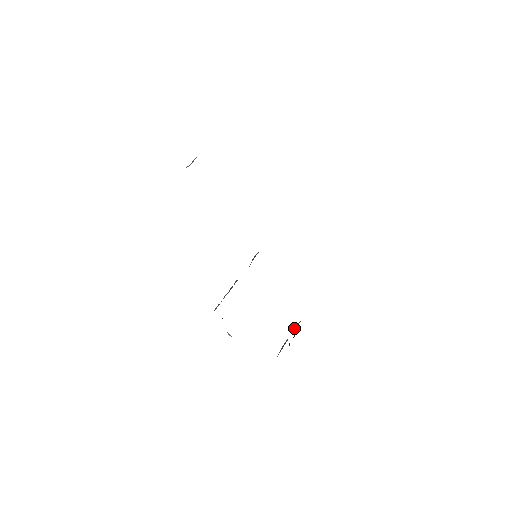
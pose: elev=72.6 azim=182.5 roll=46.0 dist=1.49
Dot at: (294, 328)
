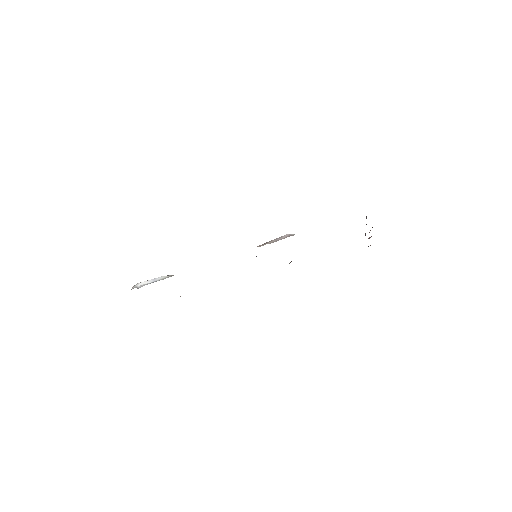
Dot at: occluded
